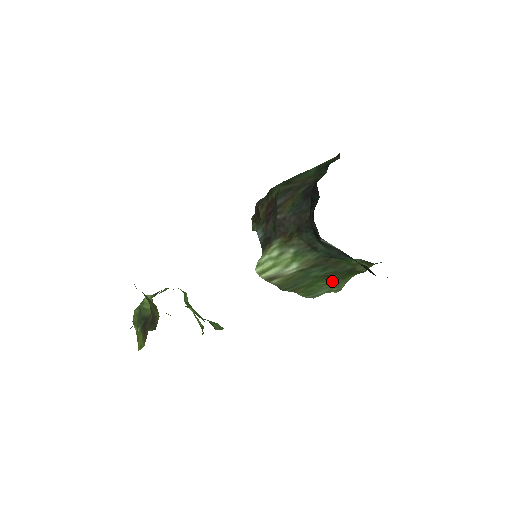
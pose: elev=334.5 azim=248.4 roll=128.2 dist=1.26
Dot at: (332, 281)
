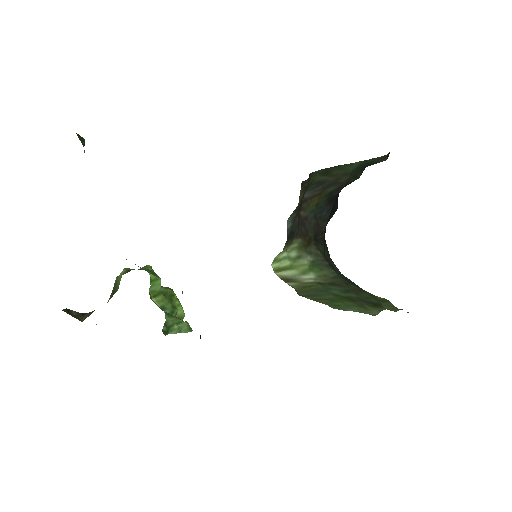
Dot at: (359, 305)
